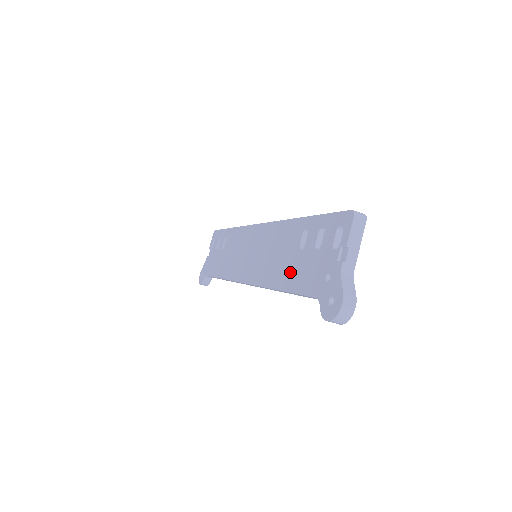
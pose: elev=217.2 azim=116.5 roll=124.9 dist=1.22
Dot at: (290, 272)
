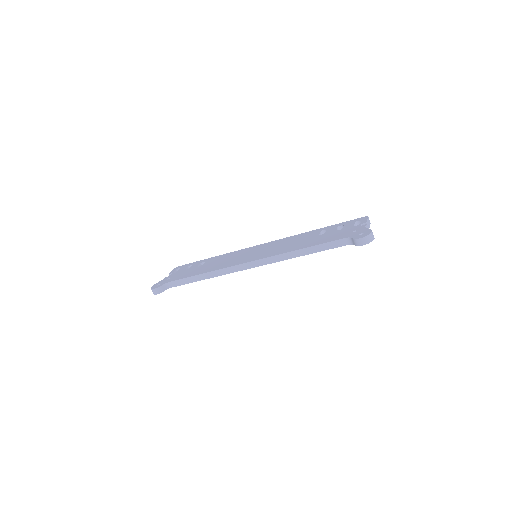
Dot at: (313, 241)
